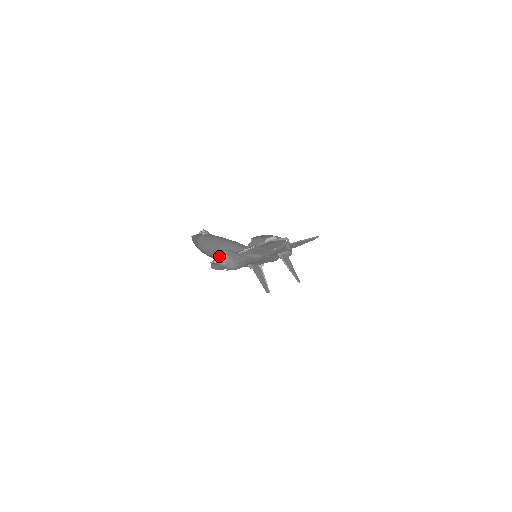
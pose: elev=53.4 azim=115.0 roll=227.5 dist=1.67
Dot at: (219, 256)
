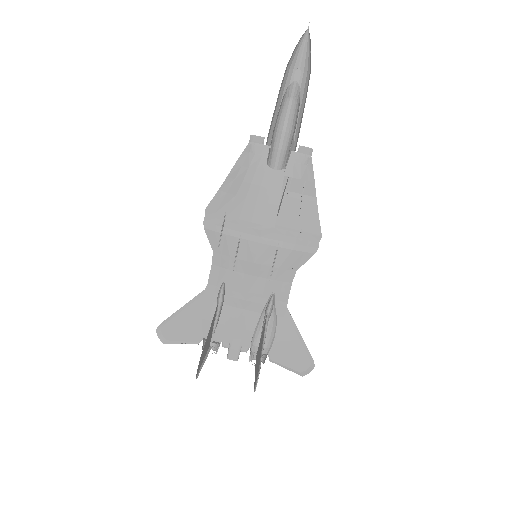
Dot at: (298, 85)
